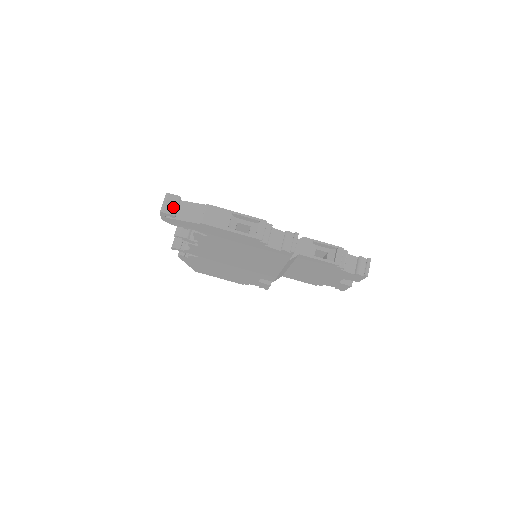
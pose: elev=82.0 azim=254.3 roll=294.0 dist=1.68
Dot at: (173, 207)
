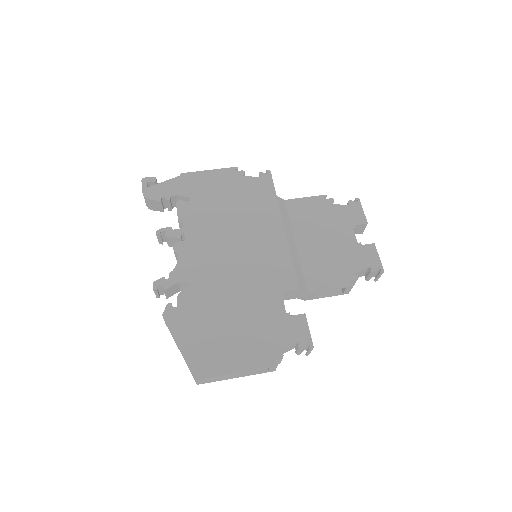
Dot at: occluded
